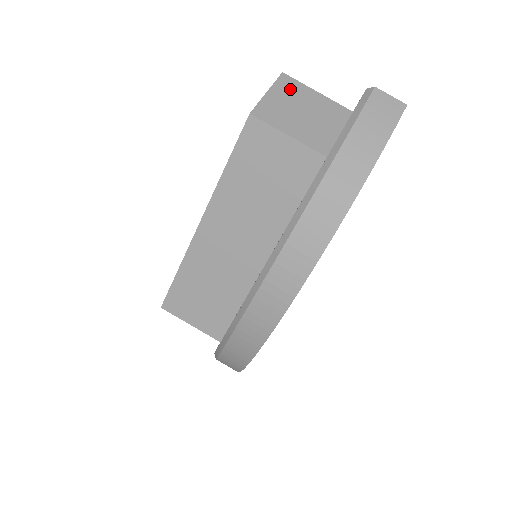
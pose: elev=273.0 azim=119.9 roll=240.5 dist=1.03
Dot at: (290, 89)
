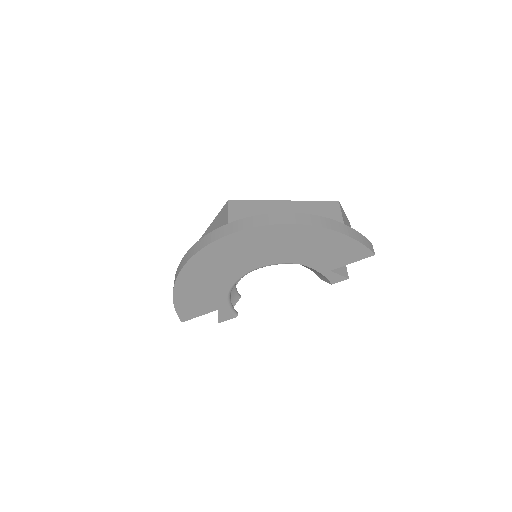
Dot at: (349, 223)
